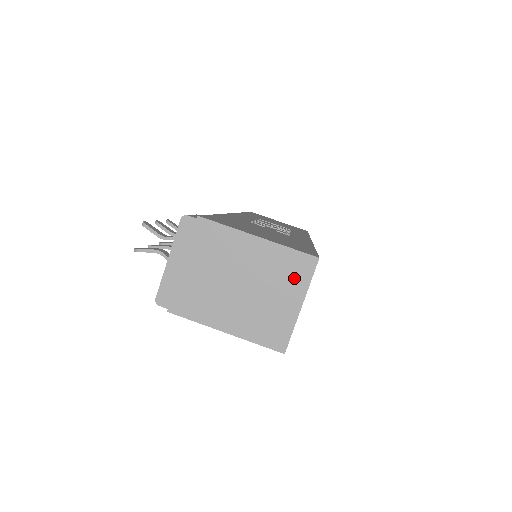
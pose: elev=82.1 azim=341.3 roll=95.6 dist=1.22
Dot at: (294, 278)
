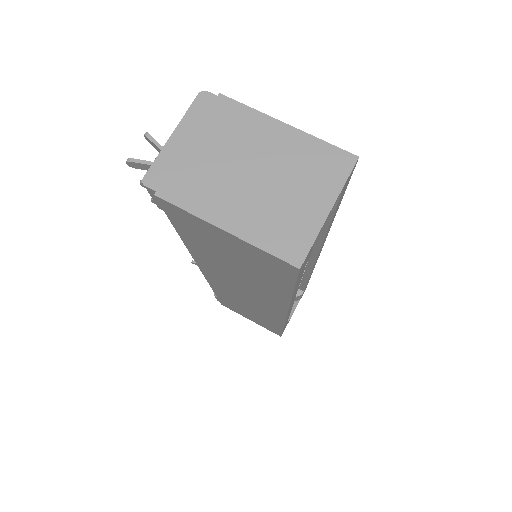
Dot at: (325, 176)
